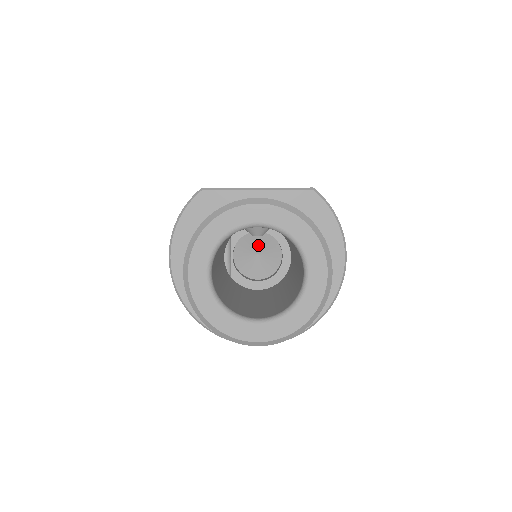
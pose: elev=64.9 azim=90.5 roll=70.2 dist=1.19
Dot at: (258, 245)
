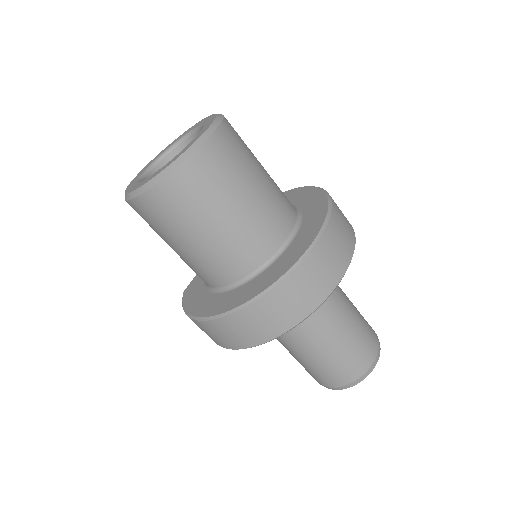
Dot at: occluded
